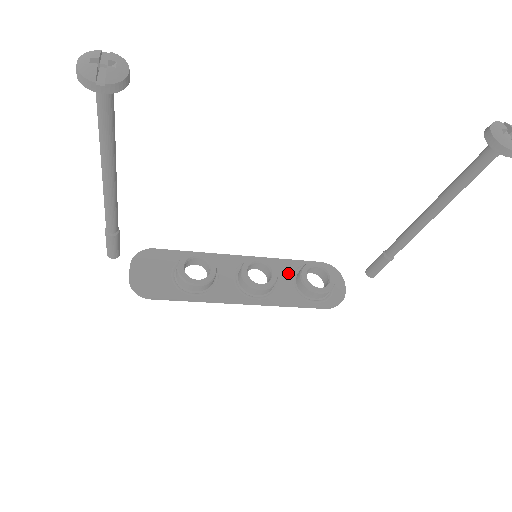
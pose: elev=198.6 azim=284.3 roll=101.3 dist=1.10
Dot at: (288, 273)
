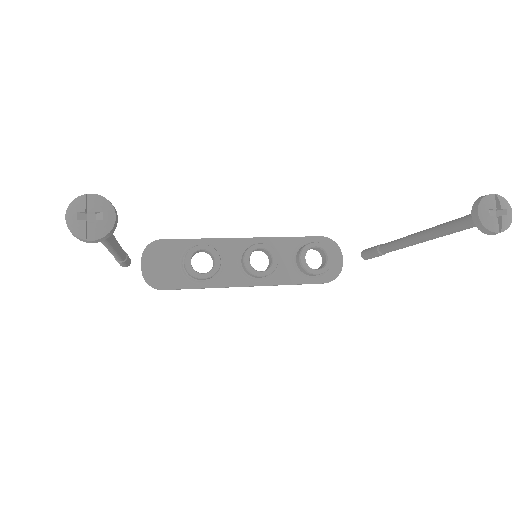
Dot at: (289, 252)
